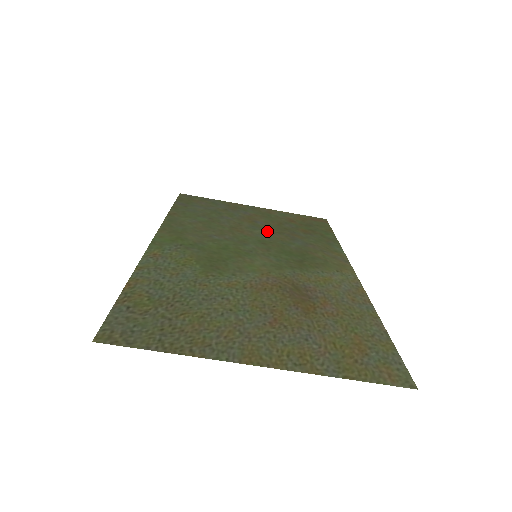
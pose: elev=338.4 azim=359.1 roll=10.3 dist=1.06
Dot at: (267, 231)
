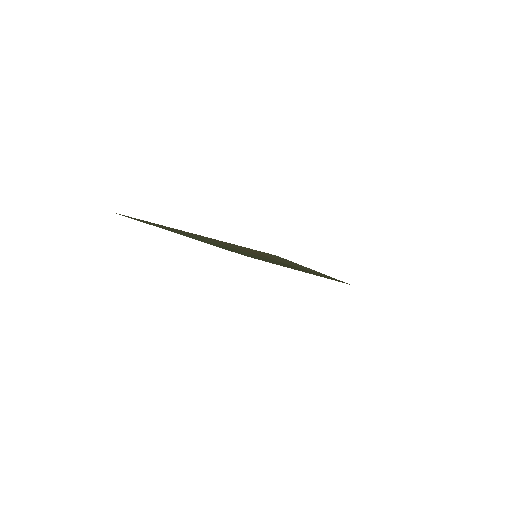
Dot at: (285, 265)
